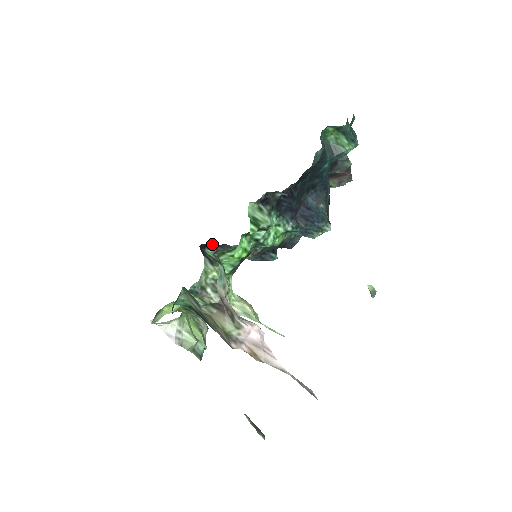
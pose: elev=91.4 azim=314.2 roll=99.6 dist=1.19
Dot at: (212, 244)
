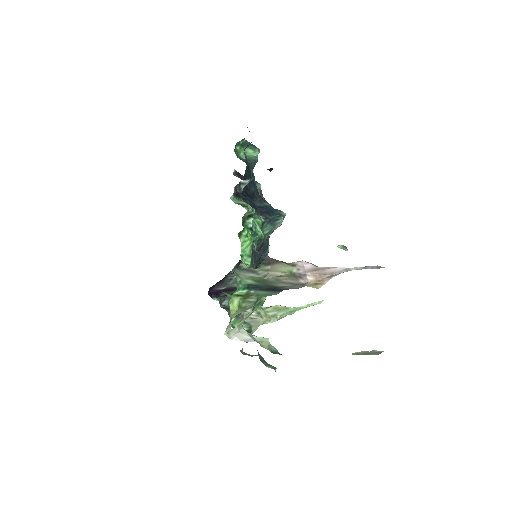
Dot at: (215, 288)
